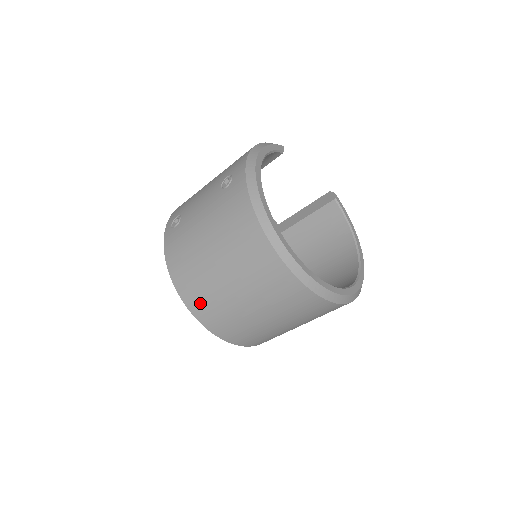
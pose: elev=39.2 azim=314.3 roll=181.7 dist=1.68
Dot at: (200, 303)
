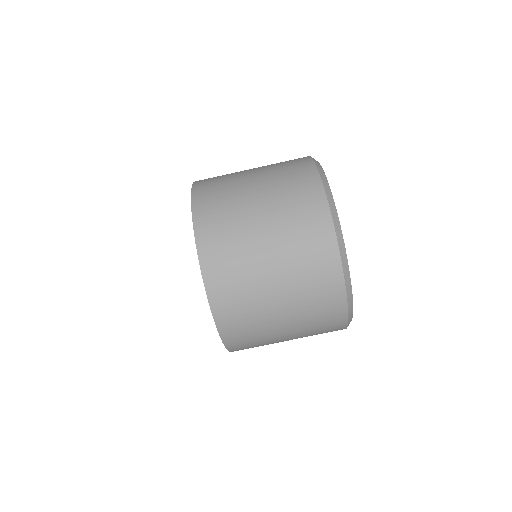
Dot at: (210, 208)
